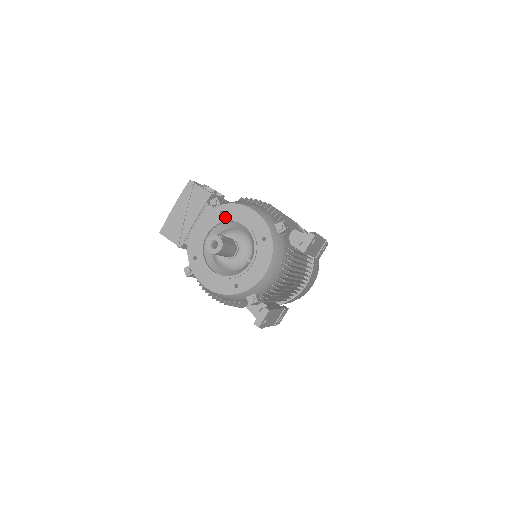
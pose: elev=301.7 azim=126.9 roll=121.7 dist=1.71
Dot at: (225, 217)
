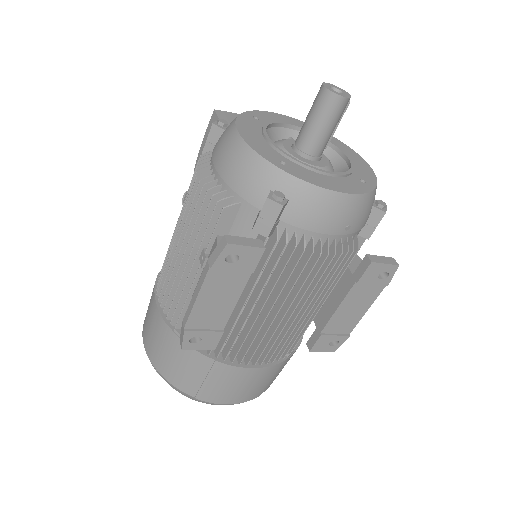
Dot at: occluded
